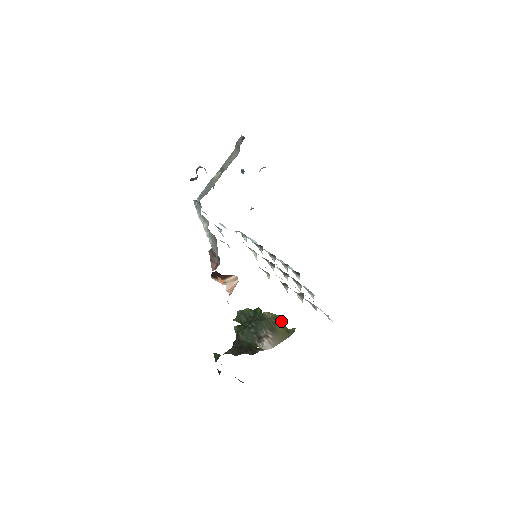
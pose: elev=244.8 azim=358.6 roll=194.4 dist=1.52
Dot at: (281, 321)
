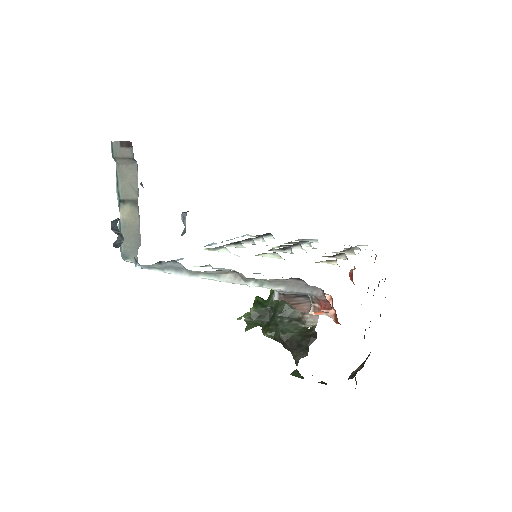
Dot at: occluded
